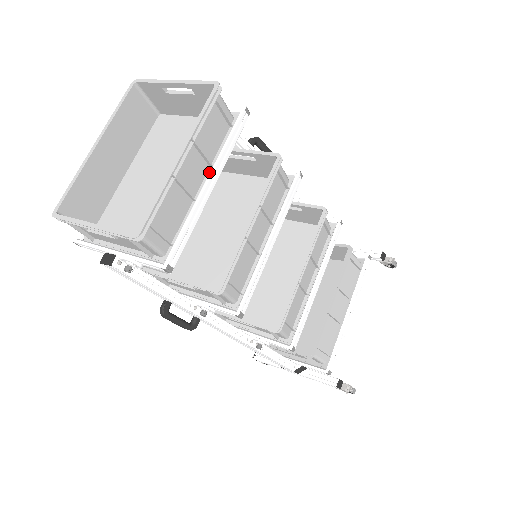
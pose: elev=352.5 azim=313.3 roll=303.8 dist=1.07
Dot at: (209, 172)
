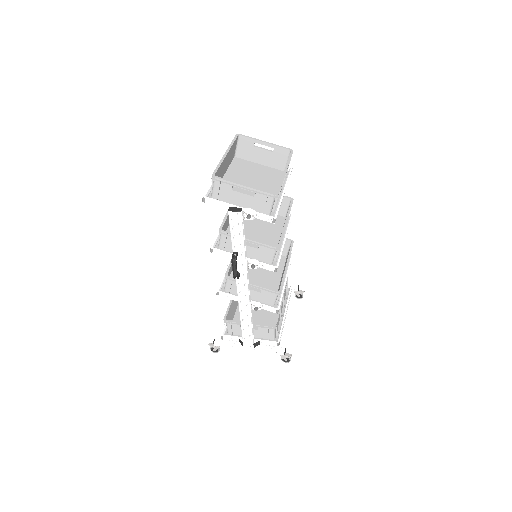
Dot at: (281, 188)
